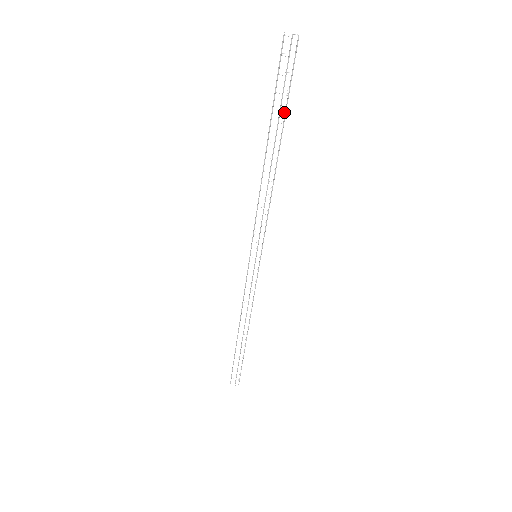
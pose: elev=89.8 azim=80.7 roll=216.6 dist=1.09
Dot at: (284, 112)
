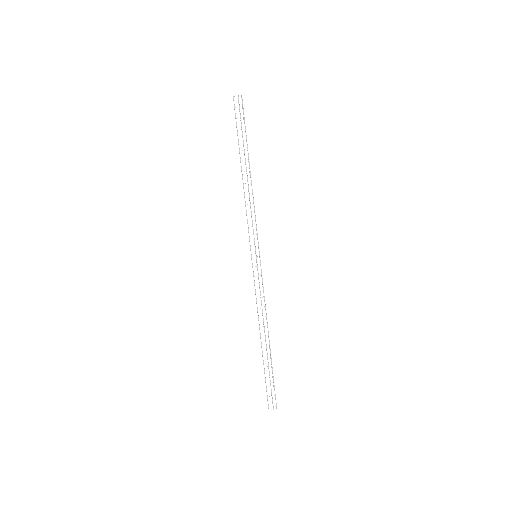
Dot at: (246, 138)
